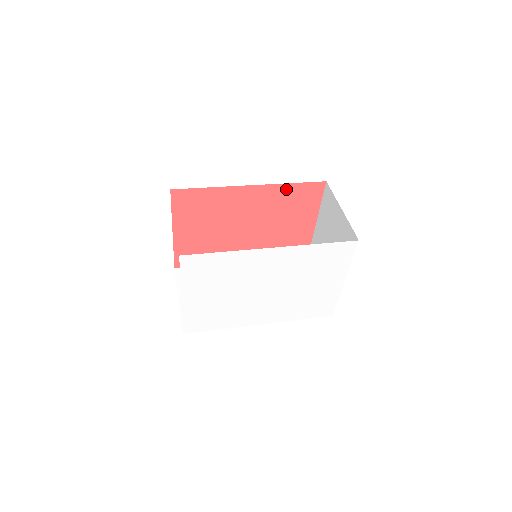
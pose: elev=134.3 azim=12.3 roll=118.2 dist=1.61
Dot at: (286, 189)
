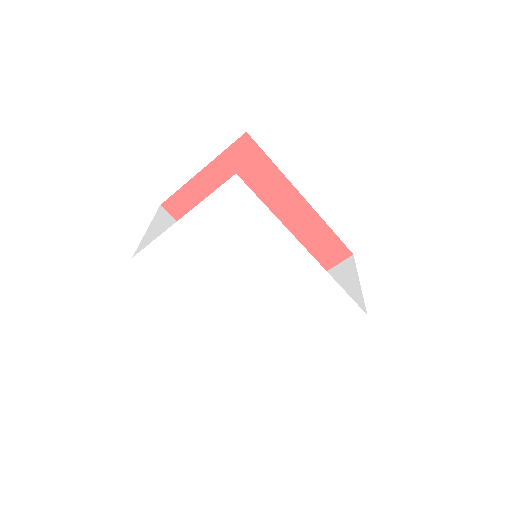
Dot at: (322, 229)
